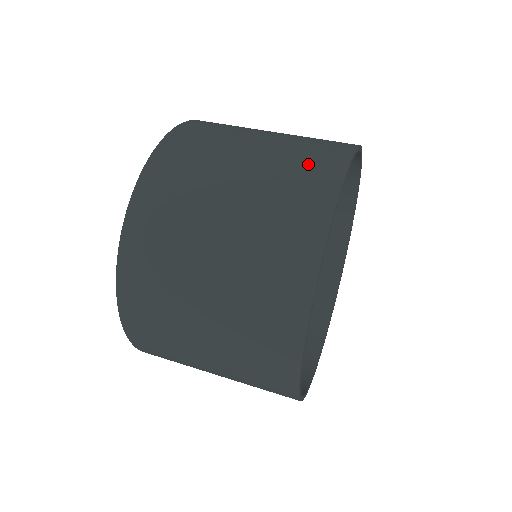
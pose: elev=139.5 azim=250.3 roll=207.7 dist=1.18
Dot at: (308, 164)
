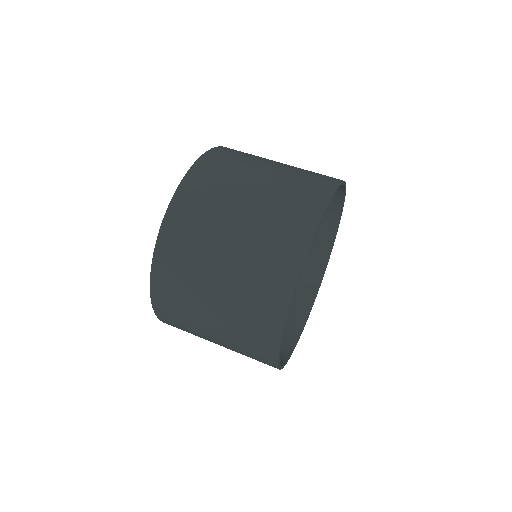
Dot at: occluded
